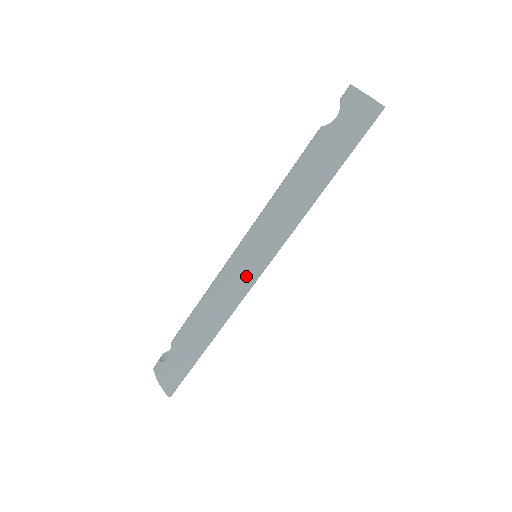
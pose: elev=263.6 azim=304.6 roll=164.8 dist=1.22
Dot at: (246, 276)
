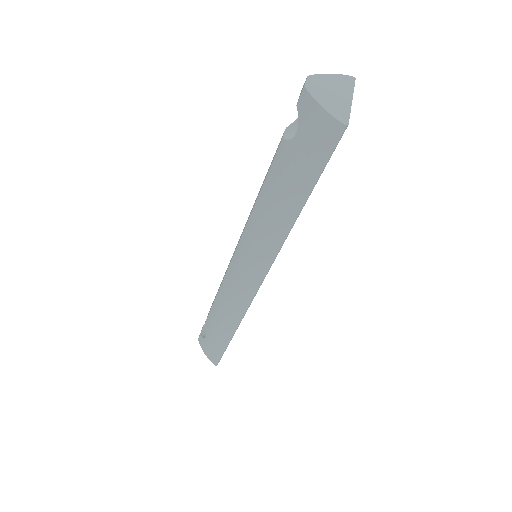
Dot at: (247, 286)
